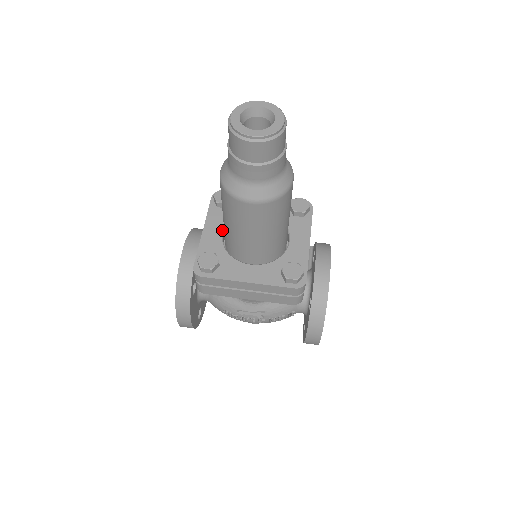
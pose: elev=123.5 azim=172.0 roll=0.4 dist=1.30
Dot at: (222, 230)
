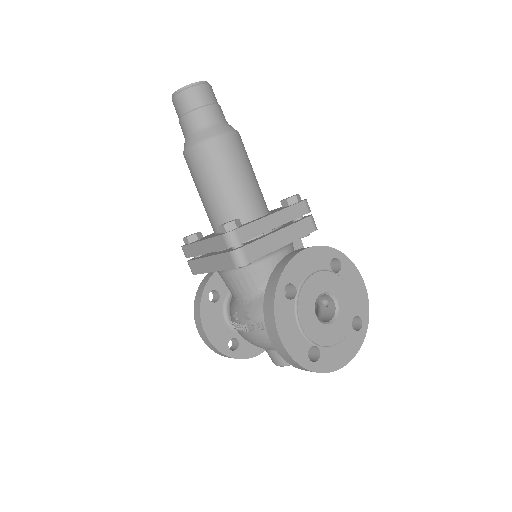
Dot at: occluded
